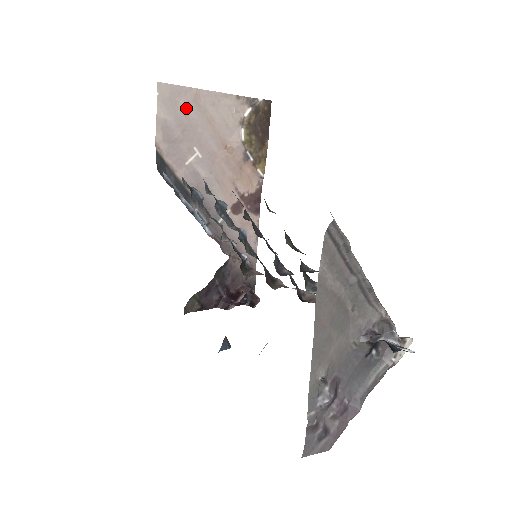
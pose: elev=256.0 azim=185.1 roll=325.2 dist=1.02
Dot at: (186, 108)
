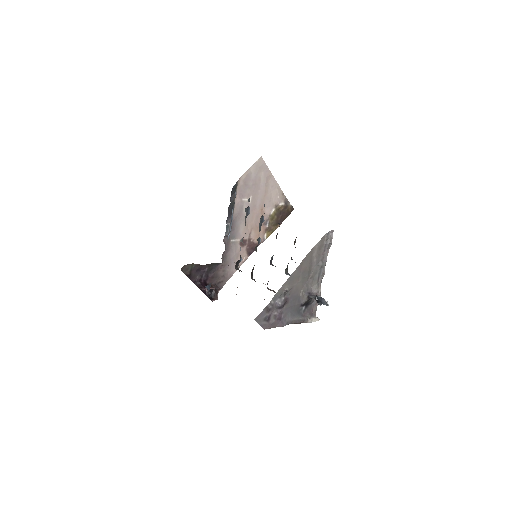
Dot at: (262, 177)
